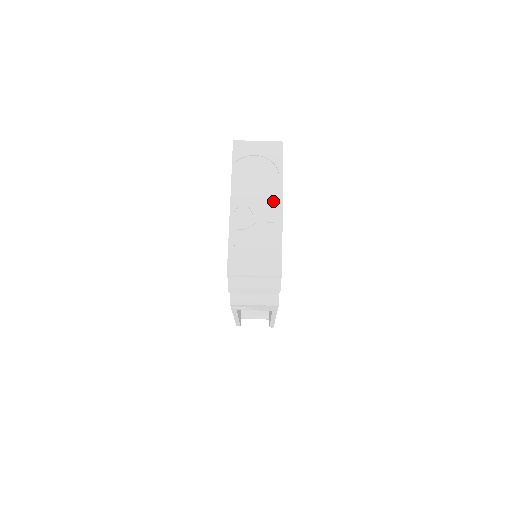
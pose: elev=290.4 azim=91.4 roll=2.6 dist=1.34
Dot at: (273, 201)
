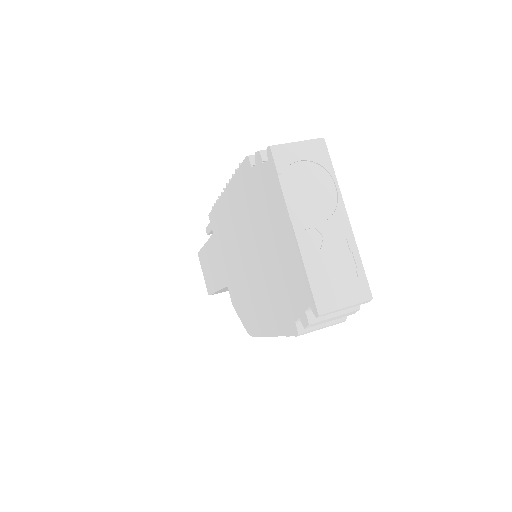
Dot at: (338, 214)
